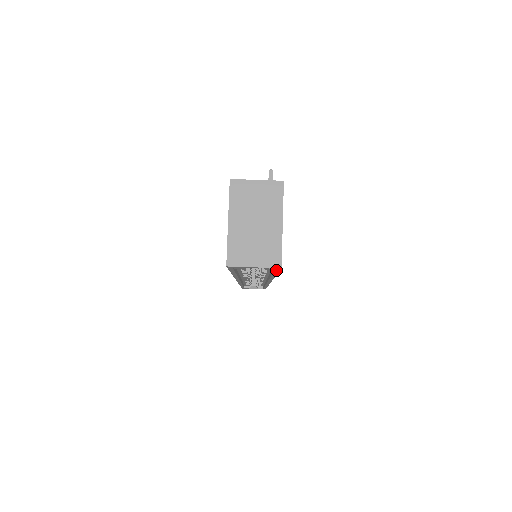
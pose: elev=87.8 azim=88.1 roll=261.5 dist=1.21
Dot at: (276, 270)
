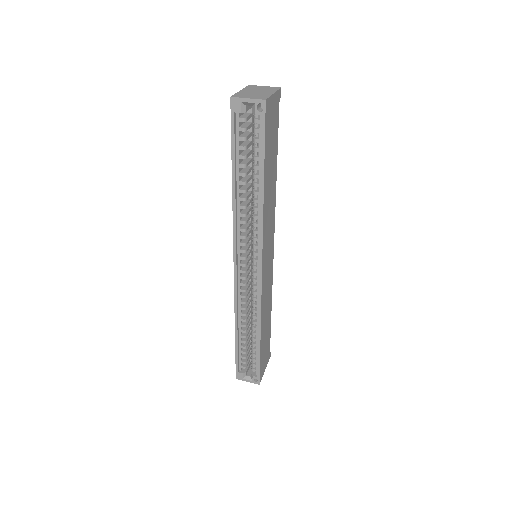
Dot at: (263, 120)
